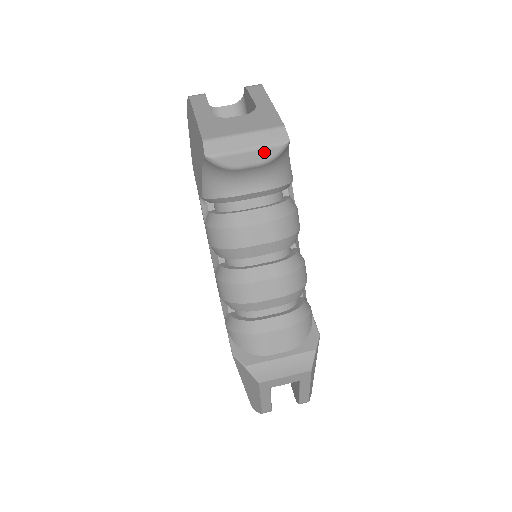
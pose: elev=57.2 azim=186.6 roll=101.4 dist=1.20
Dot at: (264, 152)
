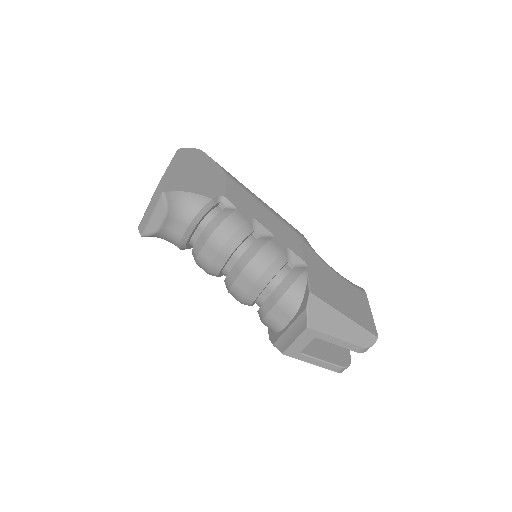
Dot at: (159, 210)
